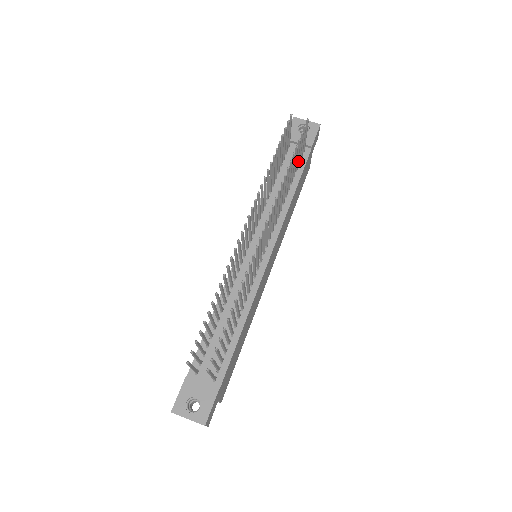
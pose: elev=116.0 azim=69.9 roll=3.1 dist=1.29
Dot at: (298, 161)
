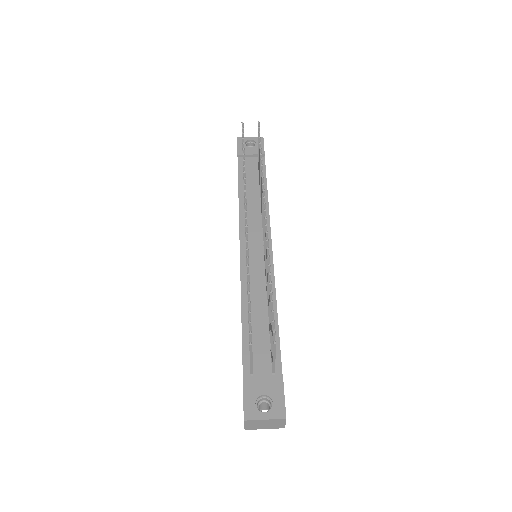
Dot at: occluded
